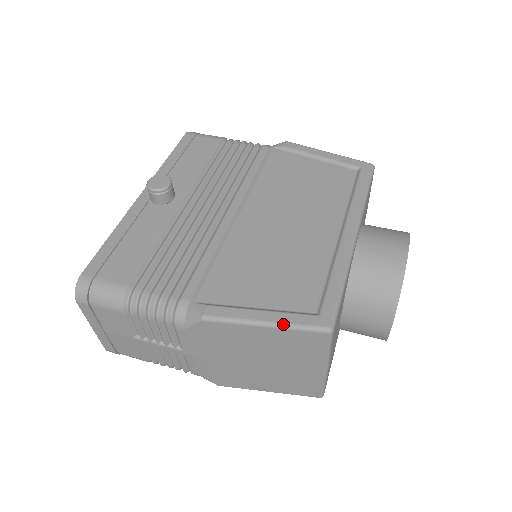
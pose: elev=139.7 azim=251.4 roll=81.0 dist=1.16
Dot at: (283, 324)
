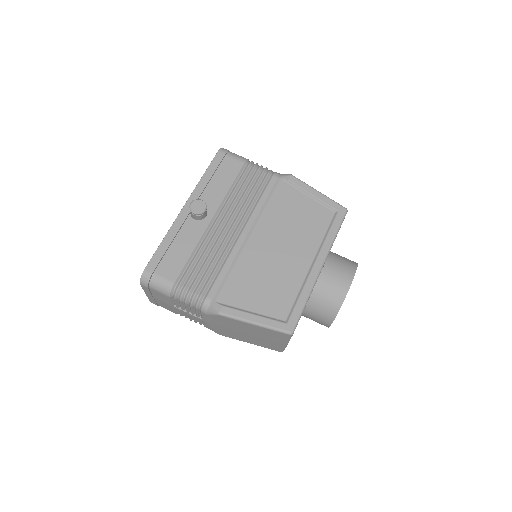
Dot at: (265, 326)
